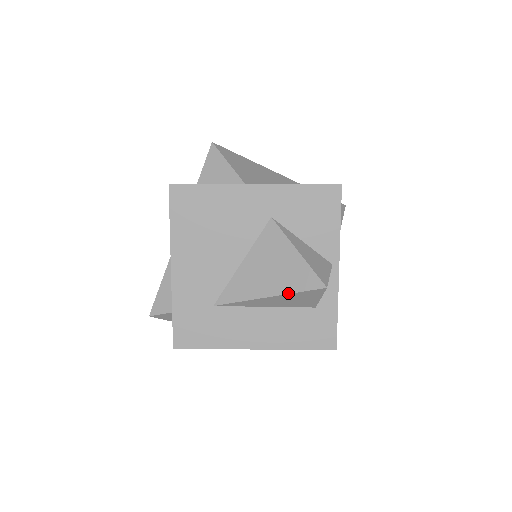
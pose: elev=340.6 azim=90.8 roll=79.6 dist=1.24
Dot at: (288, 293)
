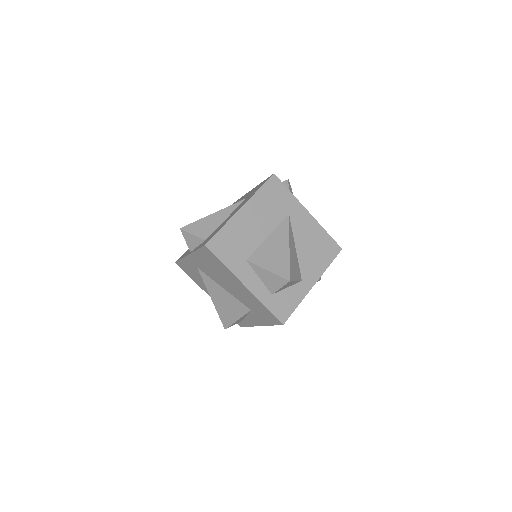
Dot at: occluded
